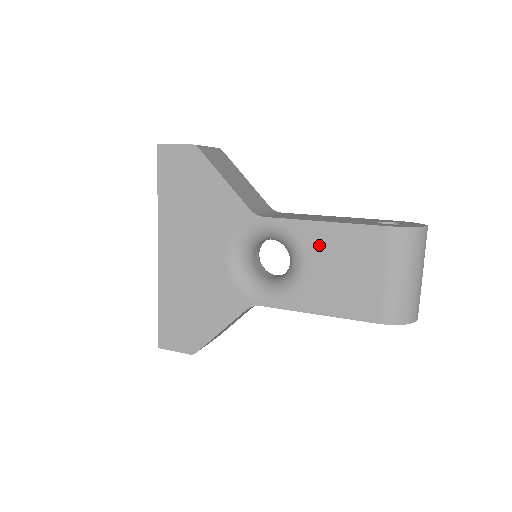
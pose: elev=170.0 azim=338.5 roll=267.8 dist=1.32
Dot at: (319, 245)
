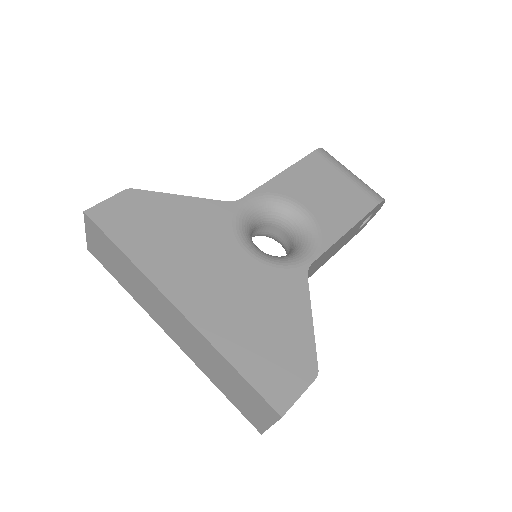
Dot at: (296, 188)
